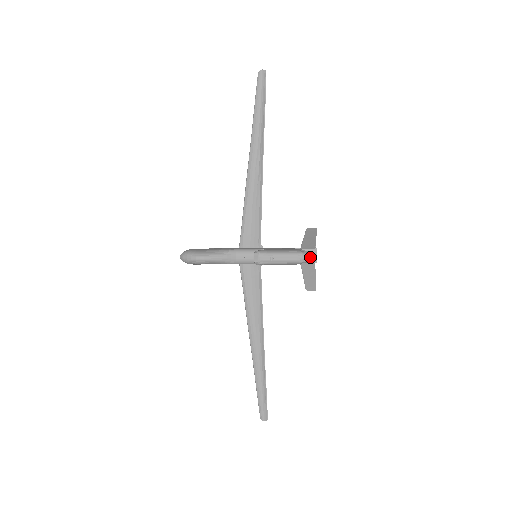
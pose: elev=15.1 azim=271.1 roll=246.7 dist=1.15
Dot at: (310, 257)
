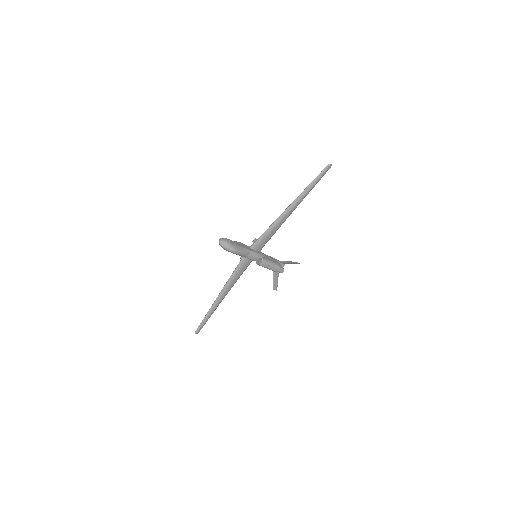
Dot at: occluded
